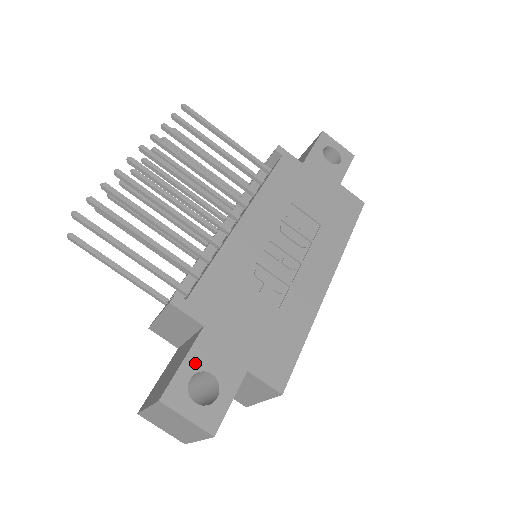
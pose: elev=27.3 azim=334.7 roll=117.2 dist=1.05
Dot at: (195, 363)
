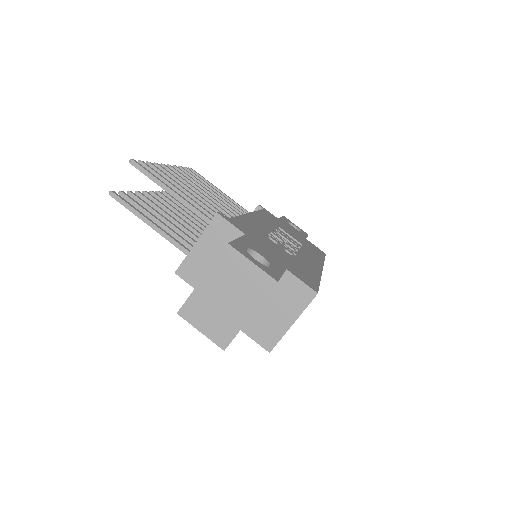
Dot at: (247, 244)
